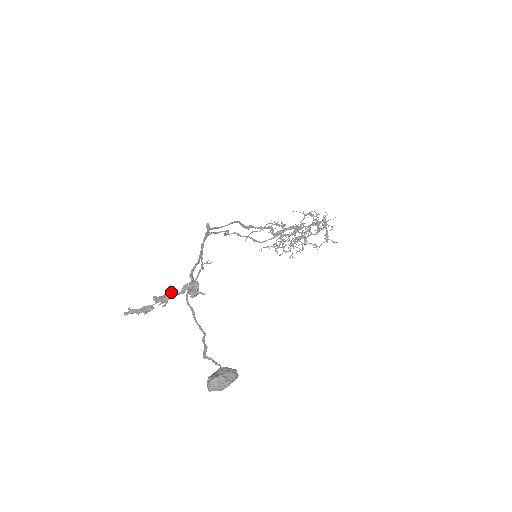
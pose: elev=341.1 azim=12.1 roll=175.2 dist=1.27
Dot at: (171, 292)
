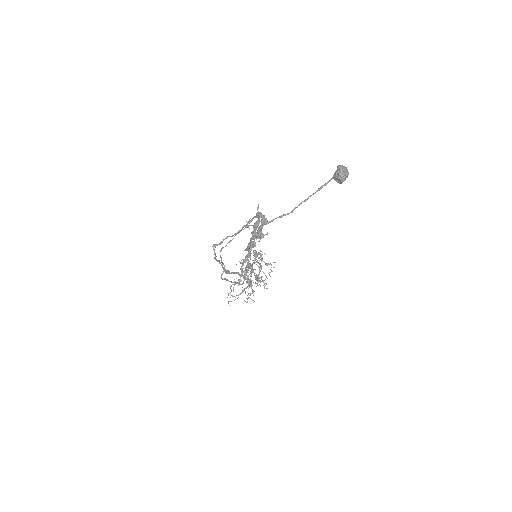
Dot at: occluded
